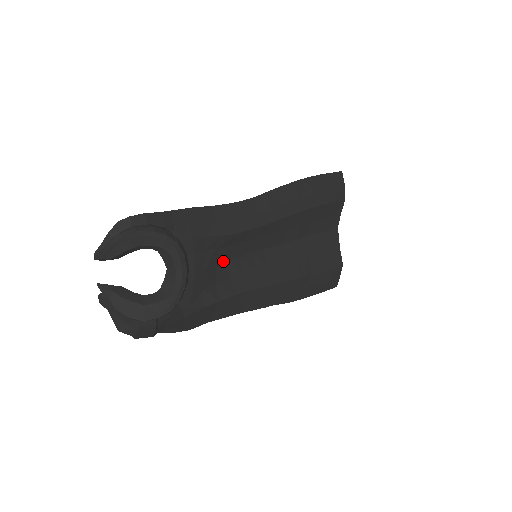
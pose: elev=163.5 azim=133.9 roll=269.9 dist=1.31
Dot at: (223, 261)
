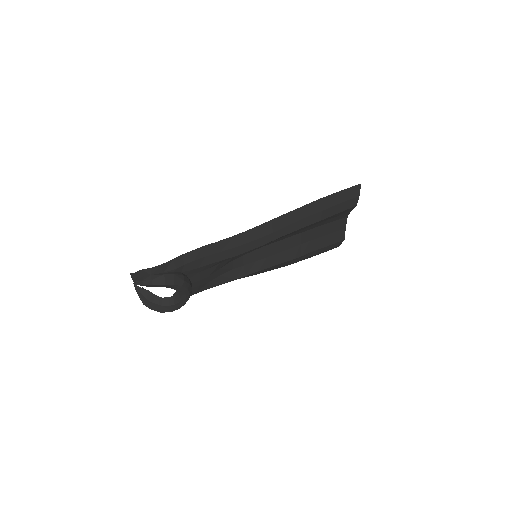
Dot at: (227, 263)
